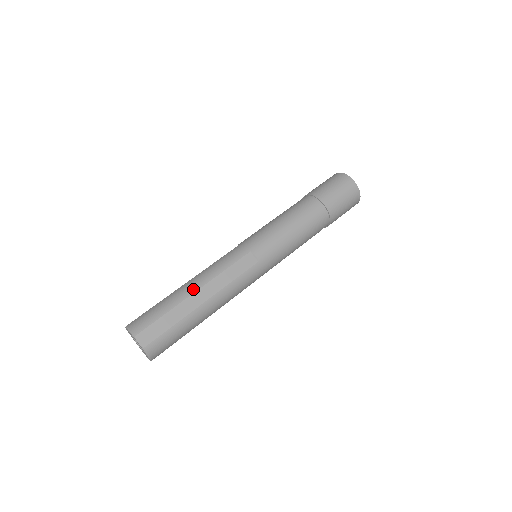
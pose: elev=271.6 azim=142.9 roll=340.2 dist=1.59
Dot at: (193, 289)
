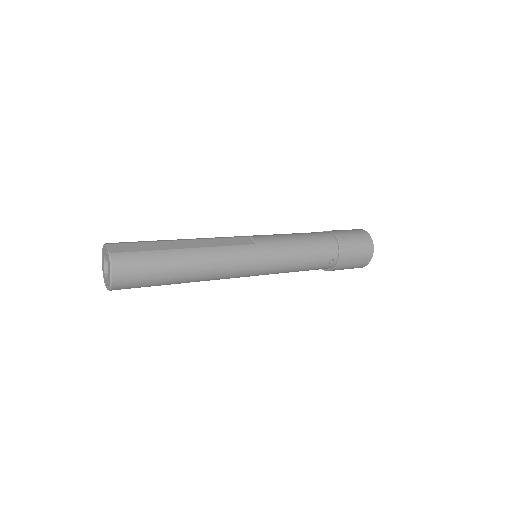
Dot at: (182, 239)
